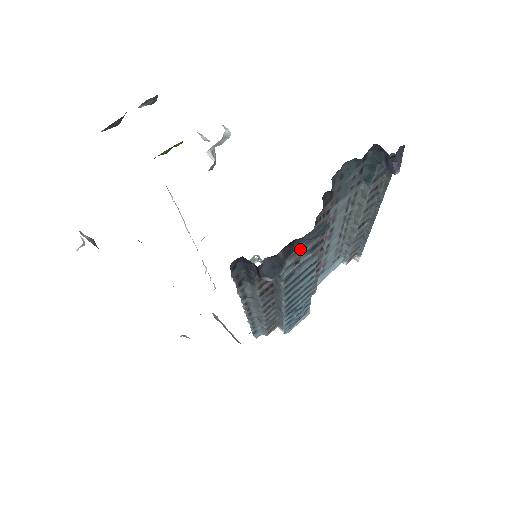
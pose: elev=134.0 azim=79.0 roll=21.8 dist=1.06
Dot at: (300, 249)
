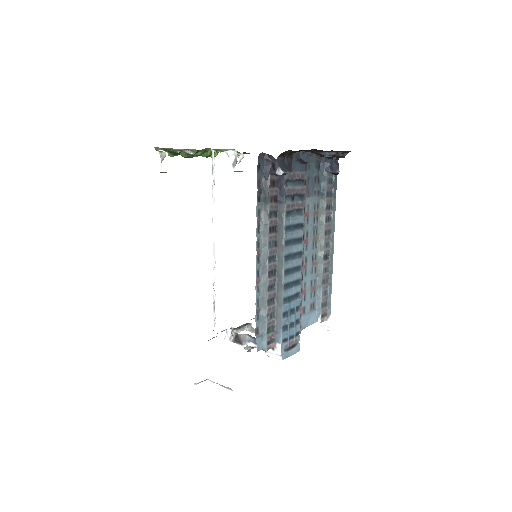
Dot at: (295, 177)
